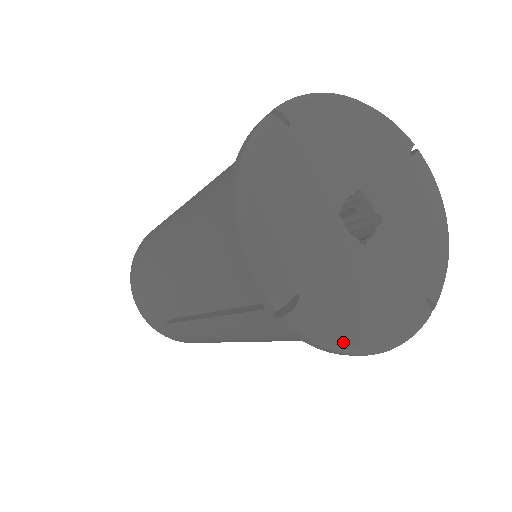
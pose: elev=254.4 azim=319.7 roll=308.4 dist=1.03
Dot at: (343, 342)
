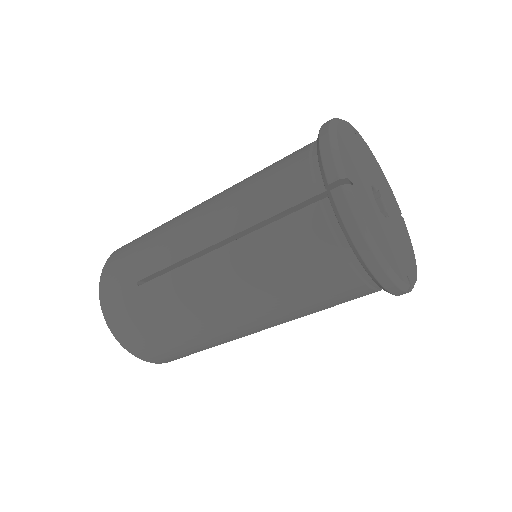
Dot at: (370, 230)
